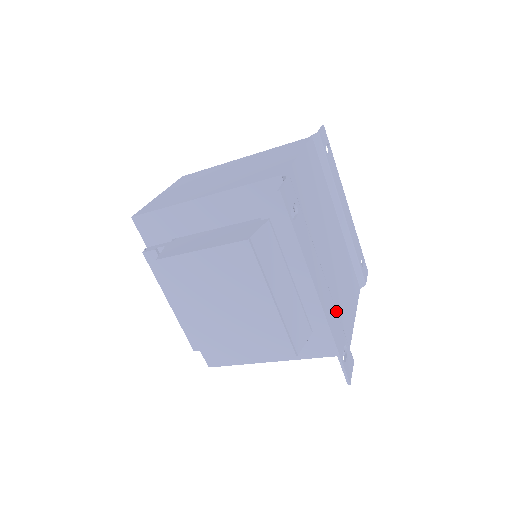
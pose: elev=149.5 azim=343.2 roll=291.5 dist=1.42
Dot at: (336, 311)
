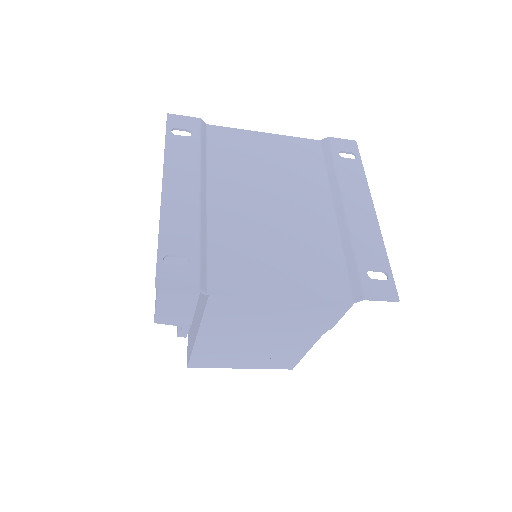
Dot at: (198, 225)
